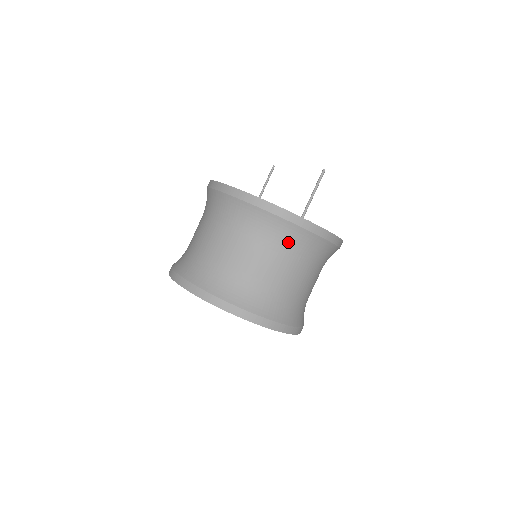
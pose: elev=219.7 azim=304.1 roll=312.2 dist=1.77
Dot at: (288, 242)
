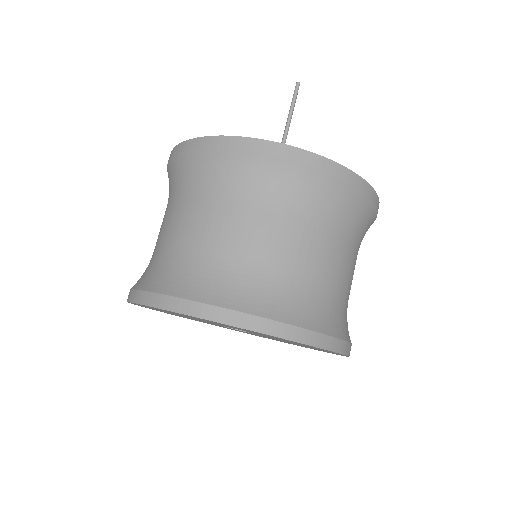
Dot at: (256, 185)
